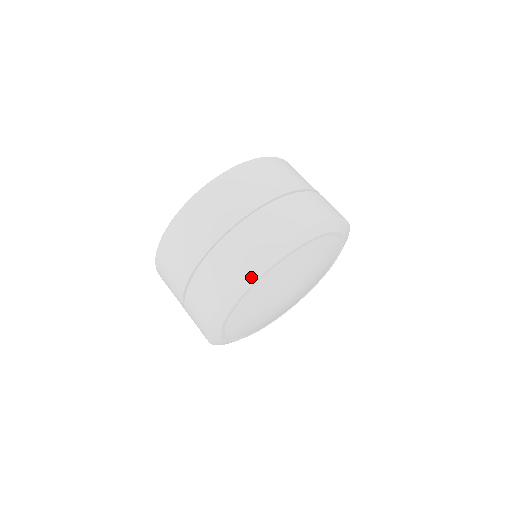
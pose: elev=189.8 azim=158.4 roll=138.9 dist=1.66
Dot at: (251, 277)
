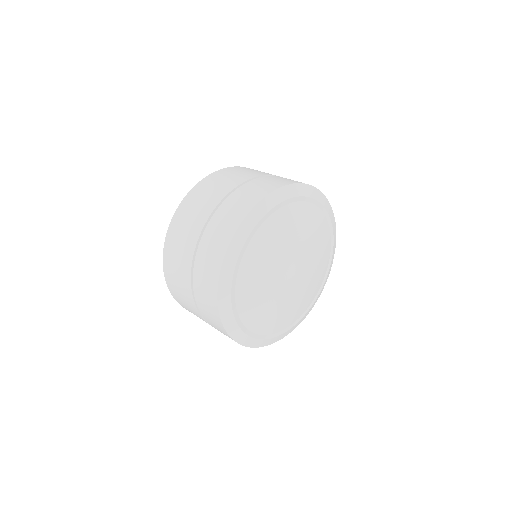
Dot at: (241, 235)
